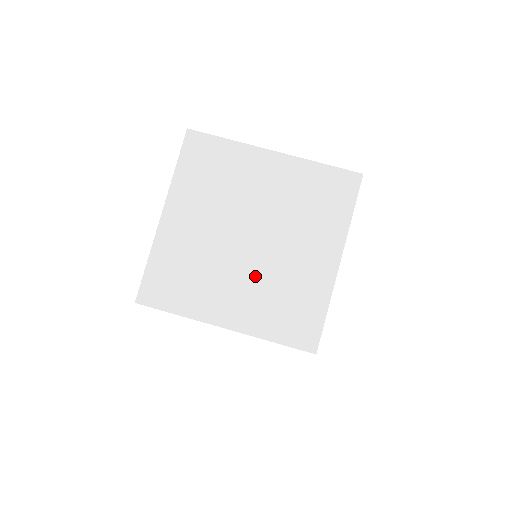
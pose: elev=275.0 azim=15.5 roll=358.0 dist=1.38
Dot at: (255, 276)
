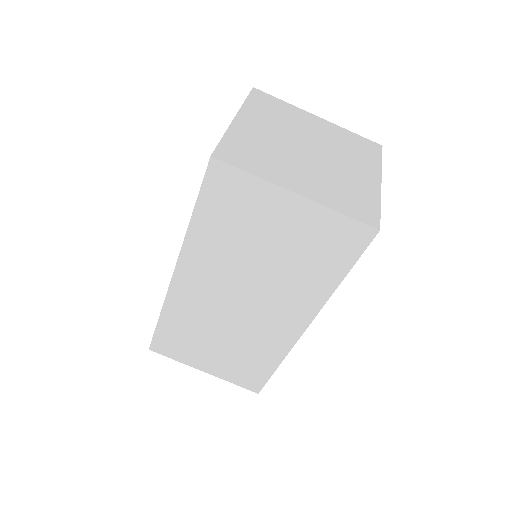
Dot at: (317, 171)
